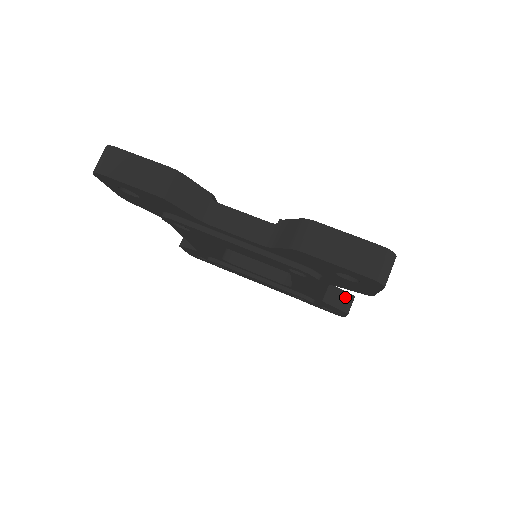
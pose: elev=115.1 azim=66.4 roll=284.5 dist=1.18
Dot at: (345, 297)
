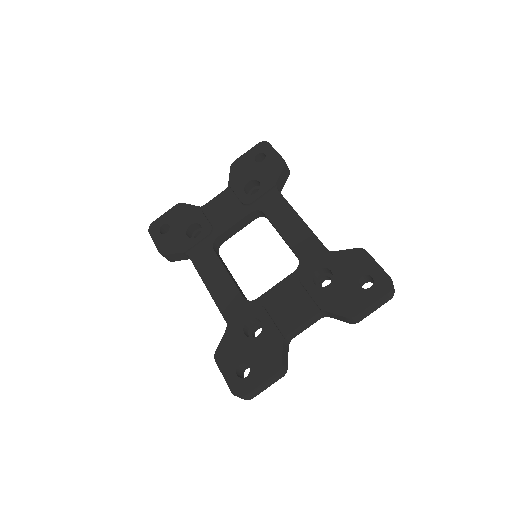
Dot at: (284, 172)
